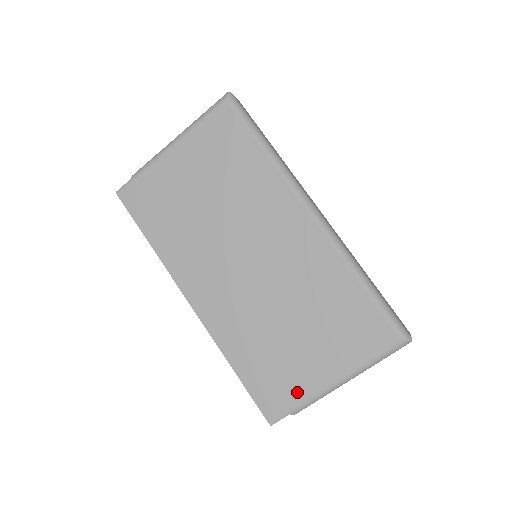
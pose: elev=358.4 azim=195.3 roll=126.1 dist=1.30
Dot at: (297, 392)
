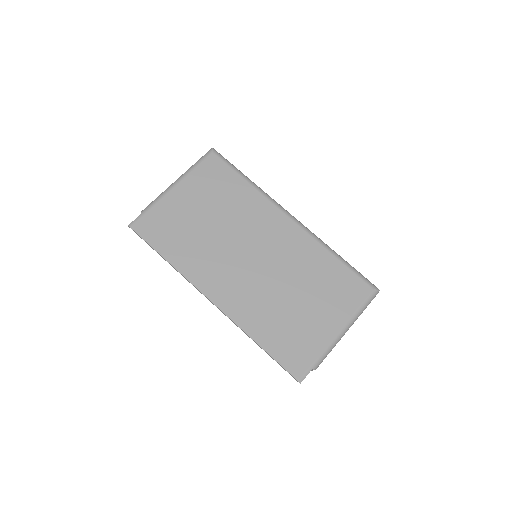
Dot at: (314, 348)
